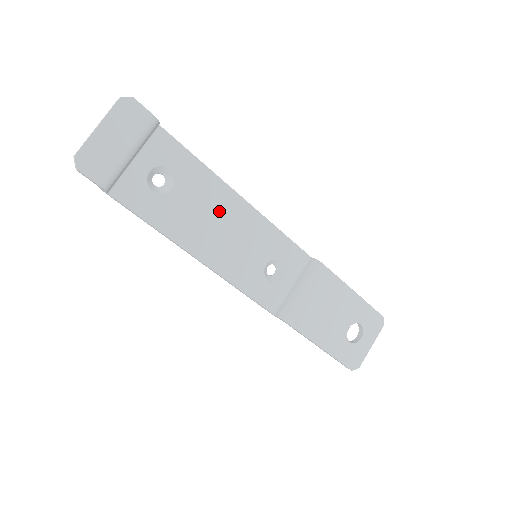
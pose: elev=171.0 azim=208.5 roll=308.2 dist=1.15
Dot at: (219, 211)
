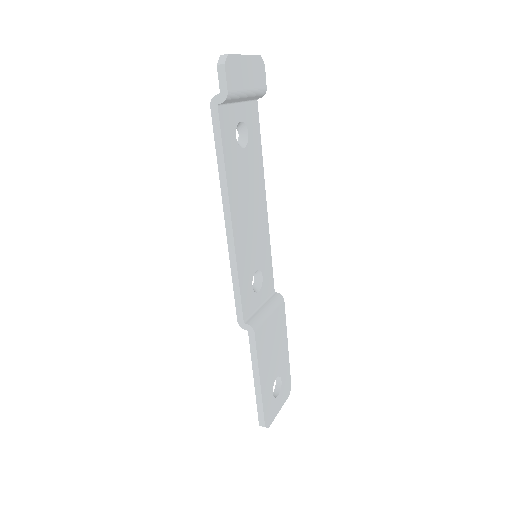
Dot at: (254, 196)
